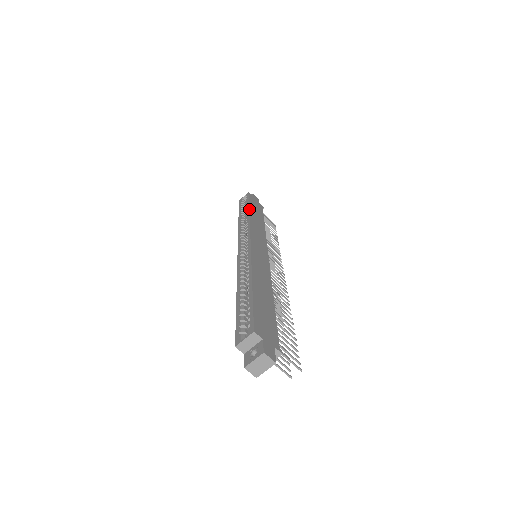
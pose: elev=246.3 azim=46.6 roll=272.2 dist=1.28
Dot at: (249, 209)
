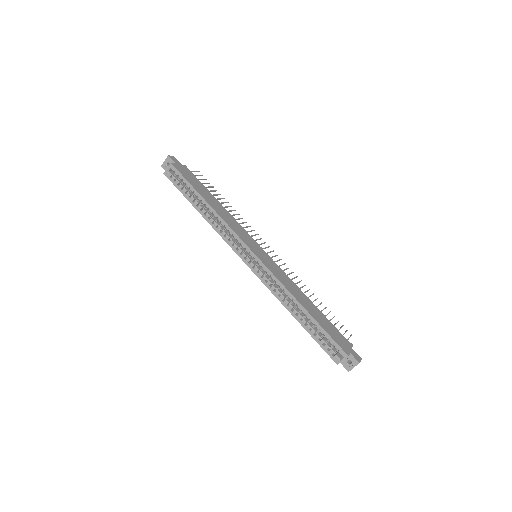
Dot at: (206, 201)
